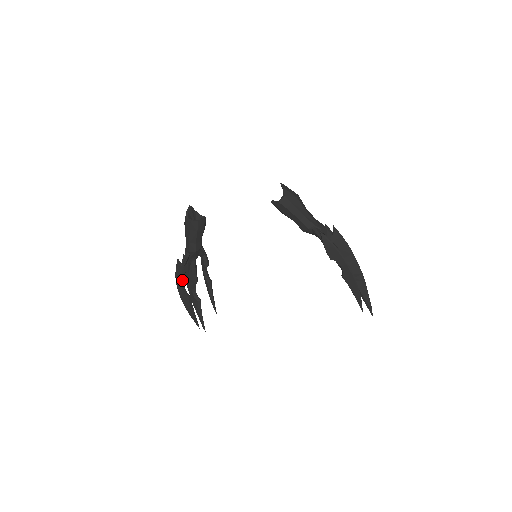
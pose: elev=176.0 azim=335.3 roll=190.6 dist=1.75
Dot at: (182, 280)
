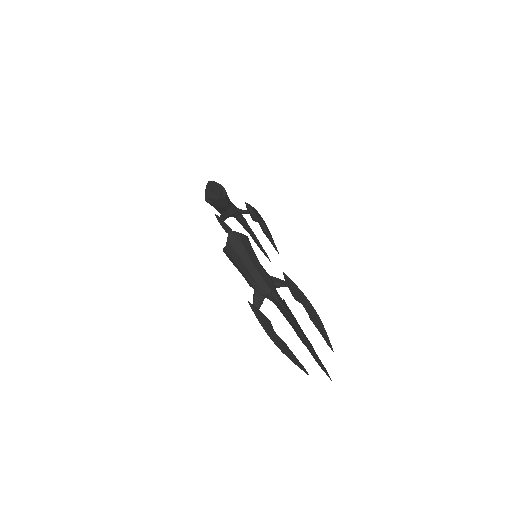
Dot at: (225, 229)
